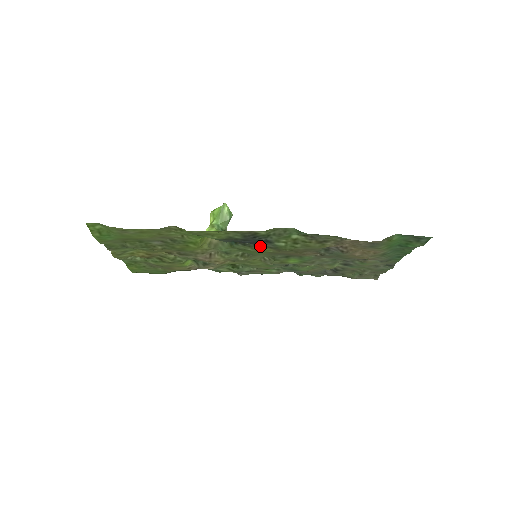
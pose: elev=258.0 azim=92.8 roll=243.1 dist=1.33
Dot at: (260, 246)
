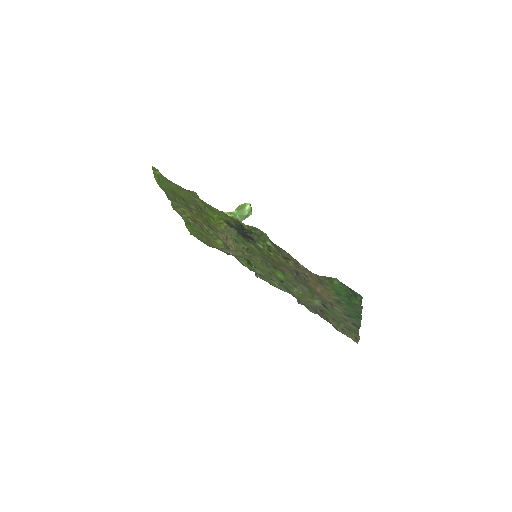
Dot at: (251, 243)
